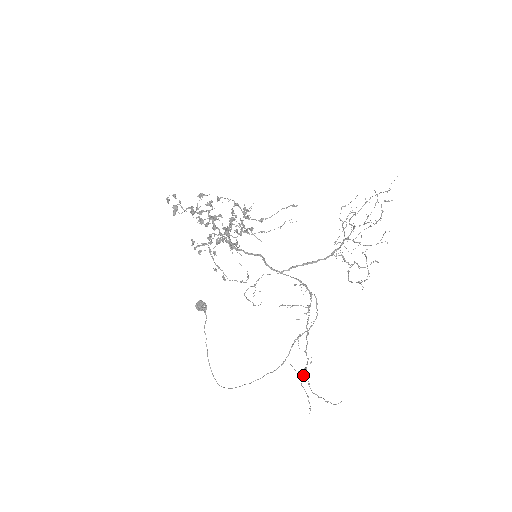
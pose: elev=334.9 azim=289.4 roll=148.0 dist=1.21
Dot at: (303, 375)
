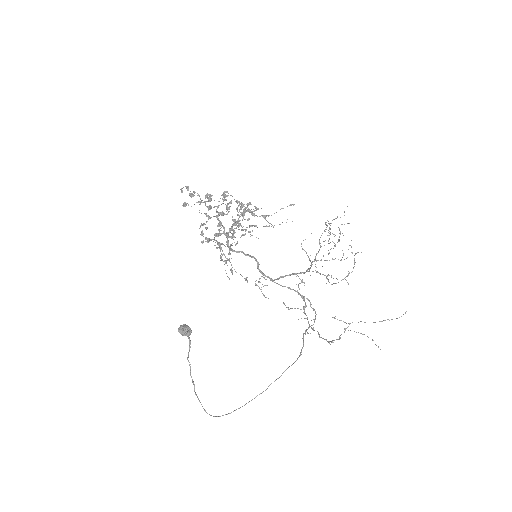
Dot at: (339, 338)
